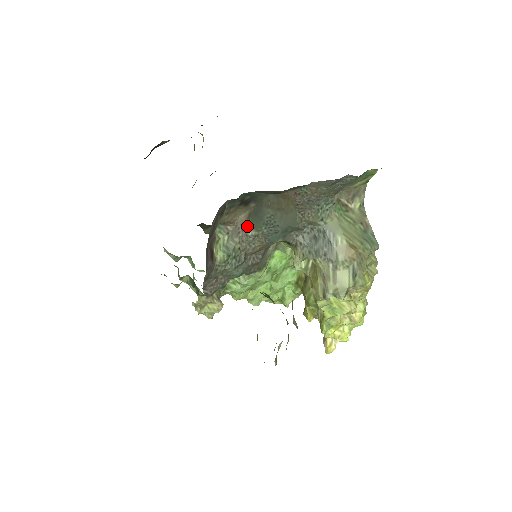
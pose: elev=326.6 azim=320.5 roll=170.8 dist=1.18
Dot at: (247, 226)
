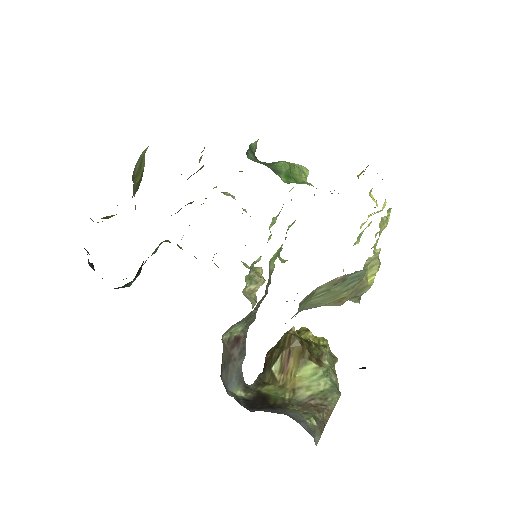
Dot at: occluded
